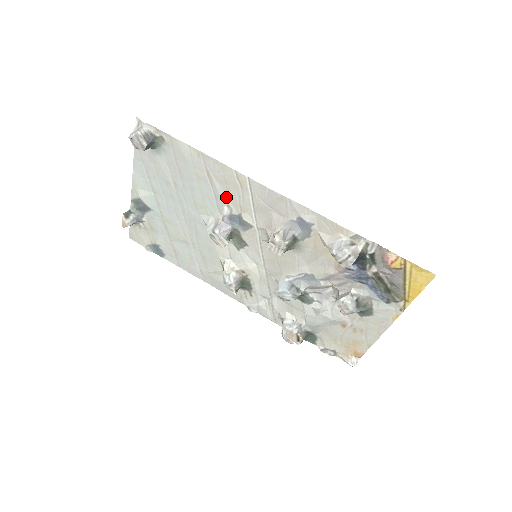
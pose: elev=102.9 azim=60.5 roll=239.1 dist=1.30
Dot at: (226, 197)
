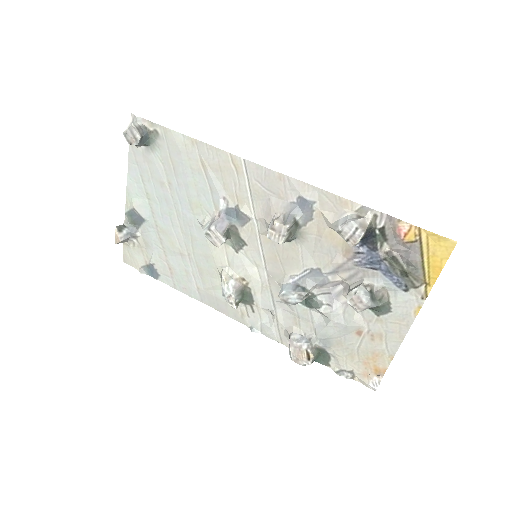
Dot at: (222, 188)
